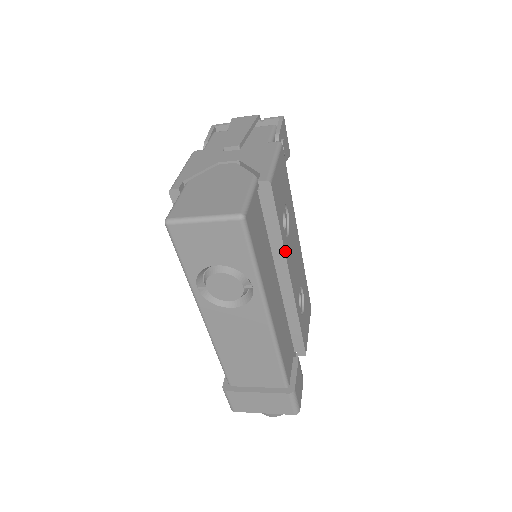
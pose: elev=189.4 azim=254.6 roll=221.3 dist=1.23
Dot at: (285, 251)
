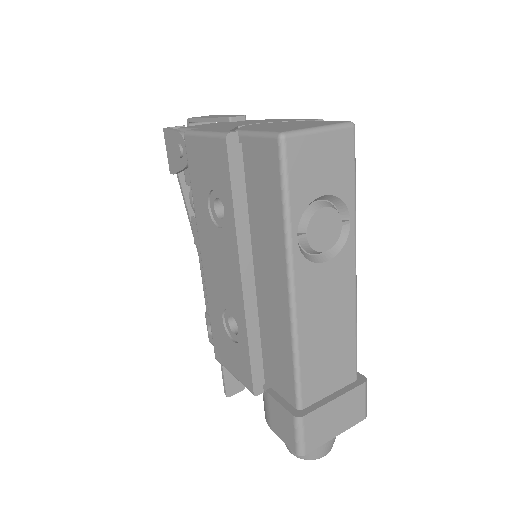
Dot at: occluded
